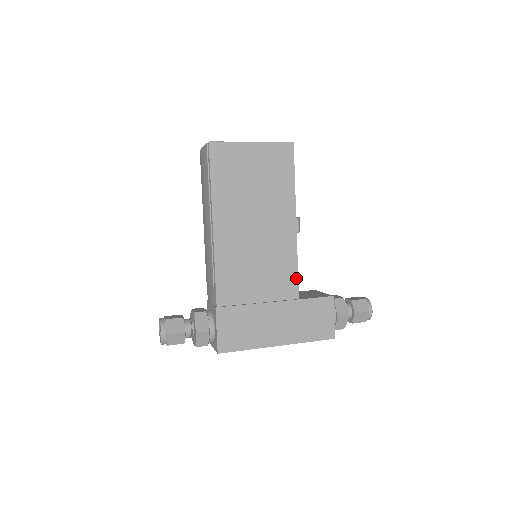
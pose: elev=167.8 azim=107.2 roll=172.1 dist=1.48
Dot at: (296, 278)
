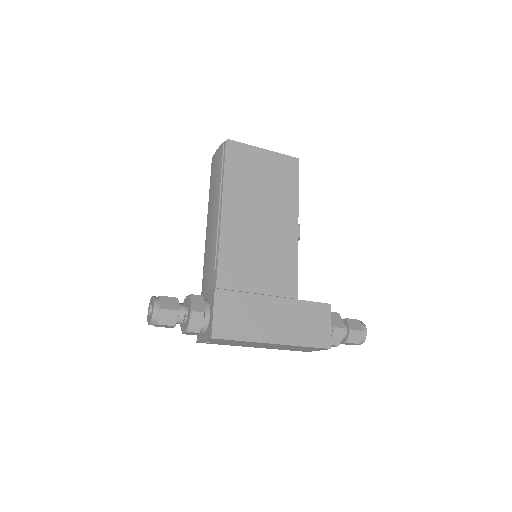
Dot at: (296, 278)
